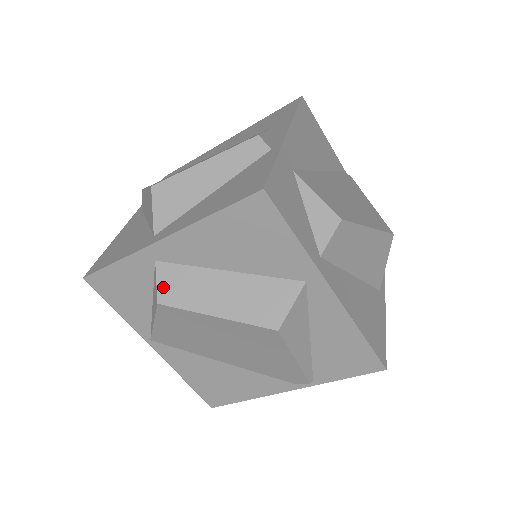
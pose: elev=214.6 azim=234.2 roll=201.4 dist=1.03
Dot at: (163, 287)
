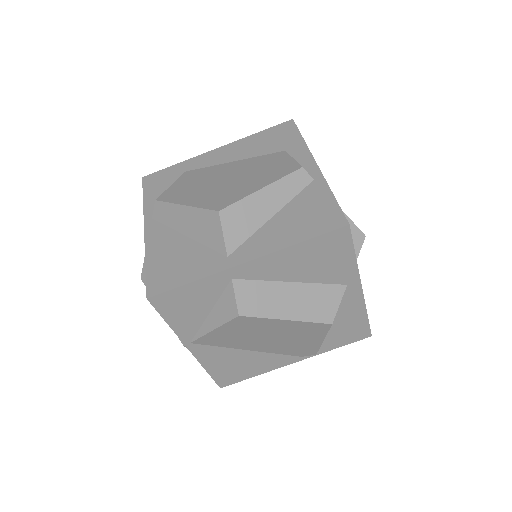
Dot at: (242, 301)
